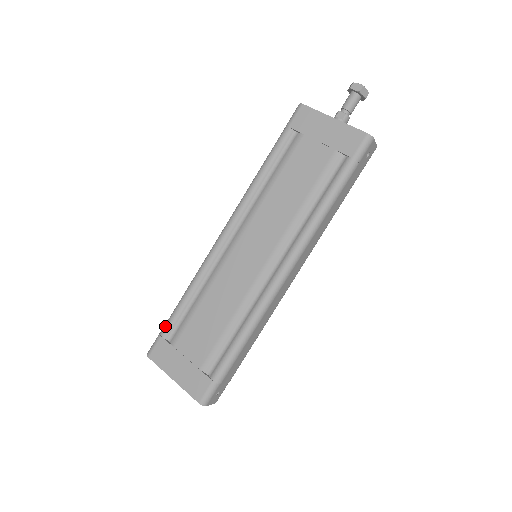
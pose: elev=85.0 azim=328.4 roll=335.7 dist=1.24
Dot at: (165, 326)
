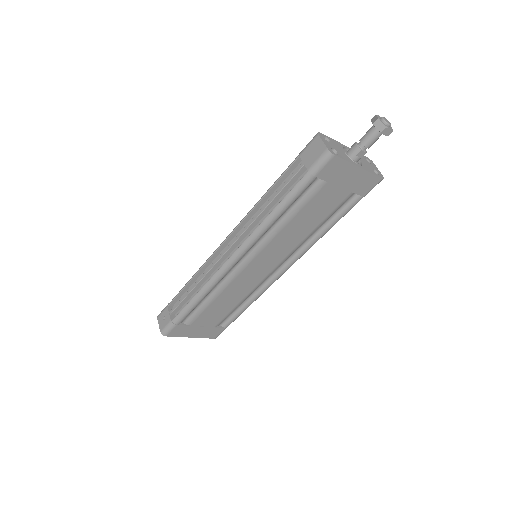
Dot at: (179, 319)
